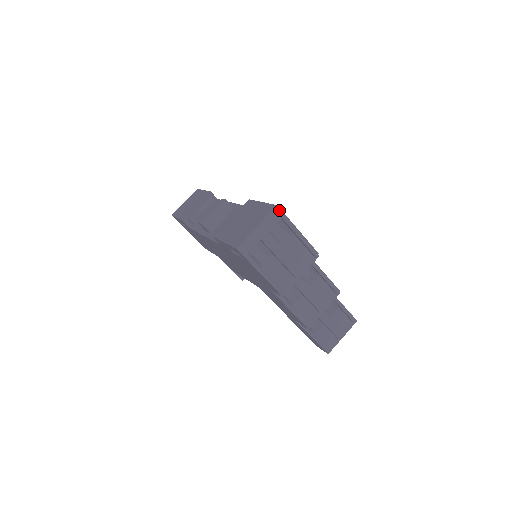
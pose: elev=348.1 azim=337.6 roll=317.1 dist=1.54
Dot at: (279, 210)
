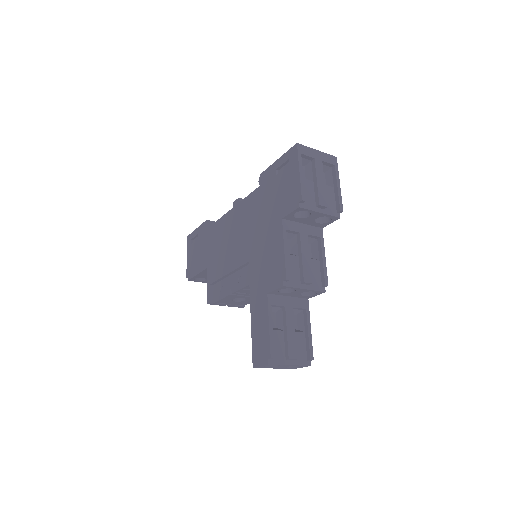
Dot at: (336, 160)
